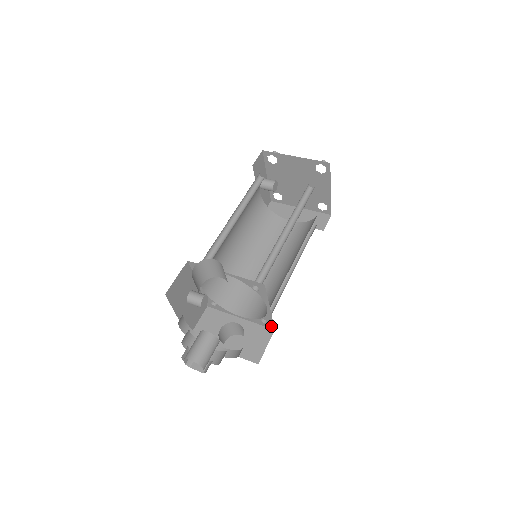
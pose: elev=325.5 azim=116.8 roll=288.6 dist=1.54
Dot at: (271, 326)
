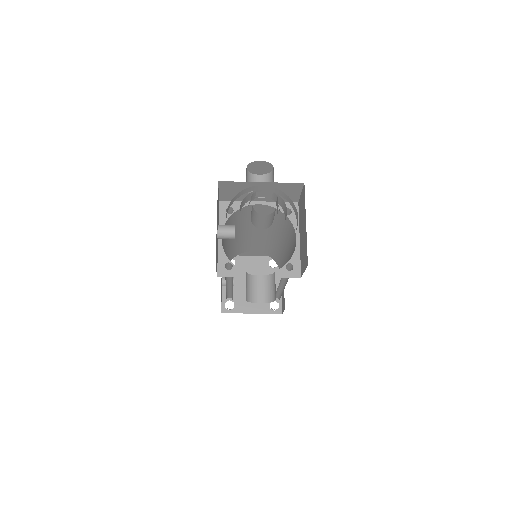
Dot at: (297, 273)
